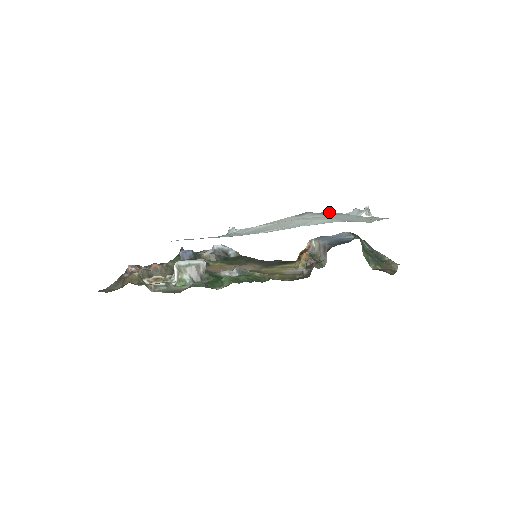
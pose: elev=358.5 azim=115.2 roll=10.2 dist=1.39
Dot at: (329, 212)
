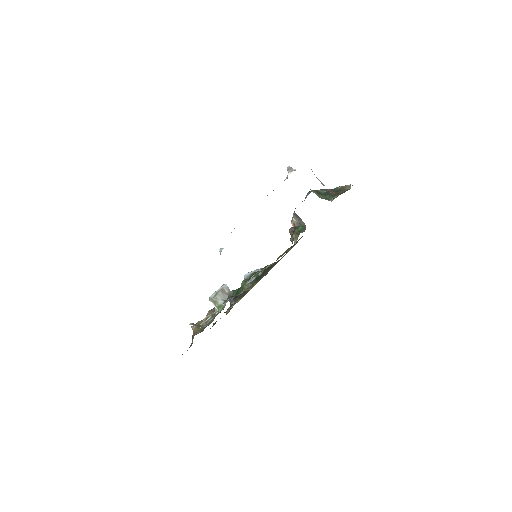
Dot at: occluded
